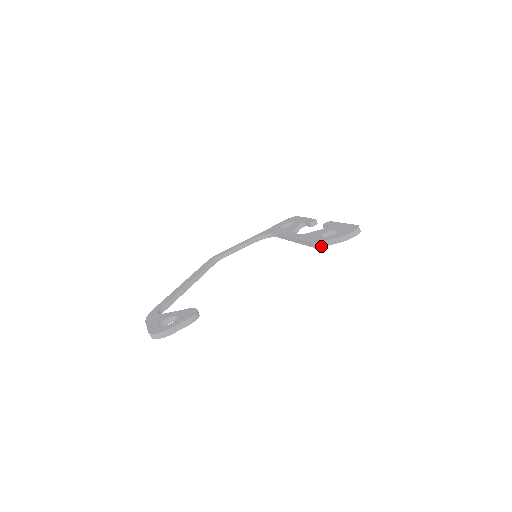
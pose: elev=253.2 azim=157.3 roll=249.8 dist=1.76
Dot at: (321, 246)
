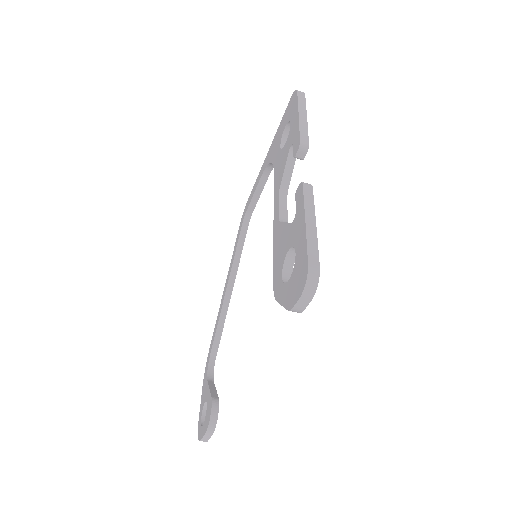
Dot at: occluded
